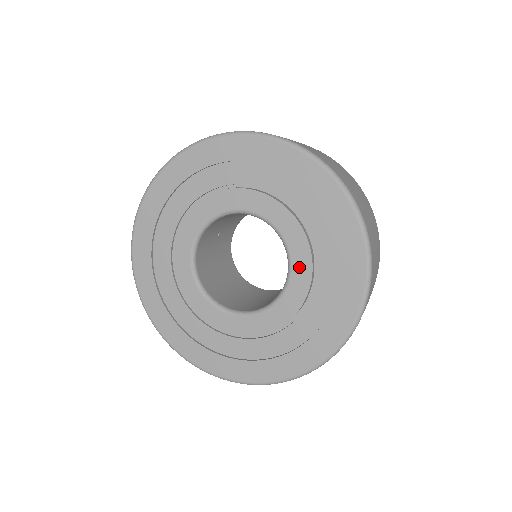
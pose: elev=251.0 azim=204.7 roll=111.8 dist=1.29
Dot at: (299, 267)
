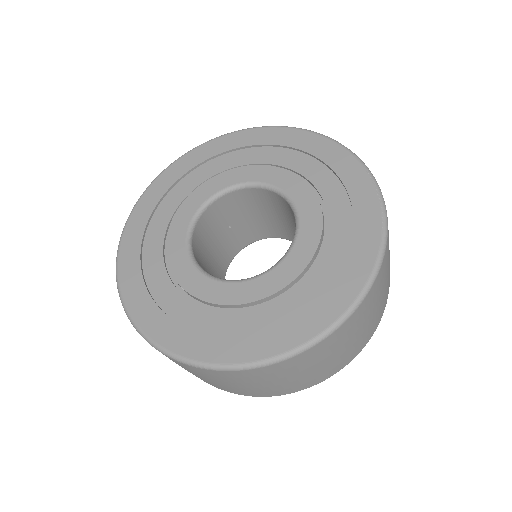
Dot at: (302, 247)
